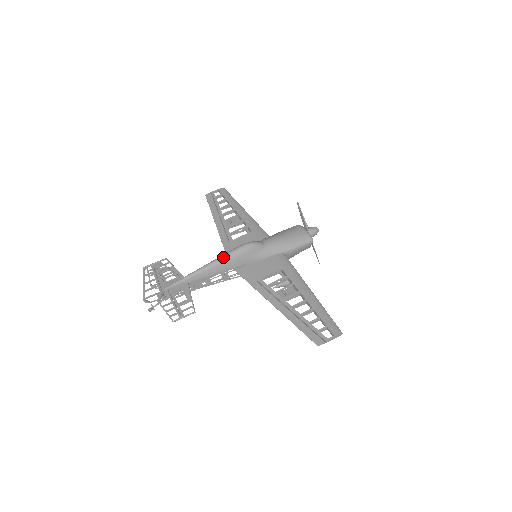
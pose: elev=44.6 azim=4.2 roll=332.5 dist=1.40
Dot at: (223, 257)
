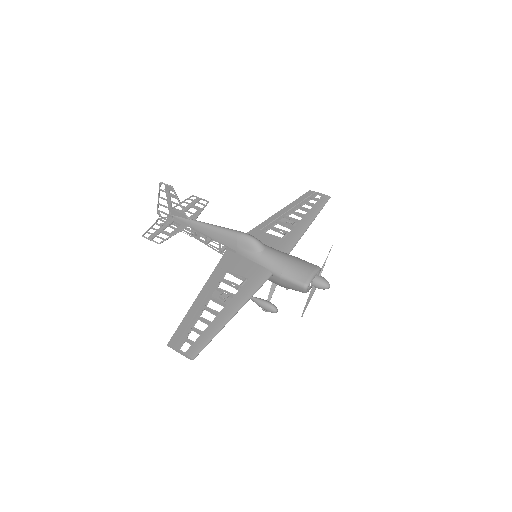
Dot at: (224, 229)
